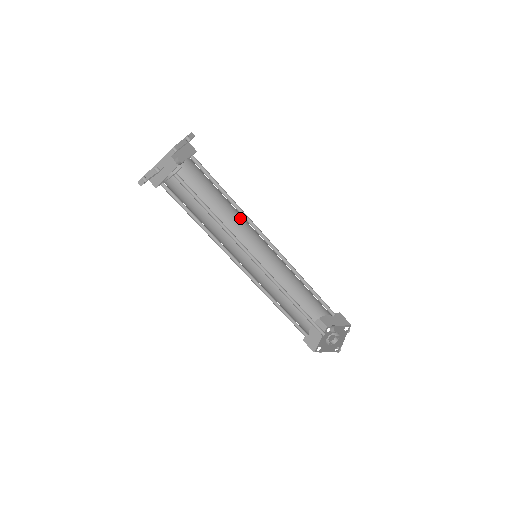
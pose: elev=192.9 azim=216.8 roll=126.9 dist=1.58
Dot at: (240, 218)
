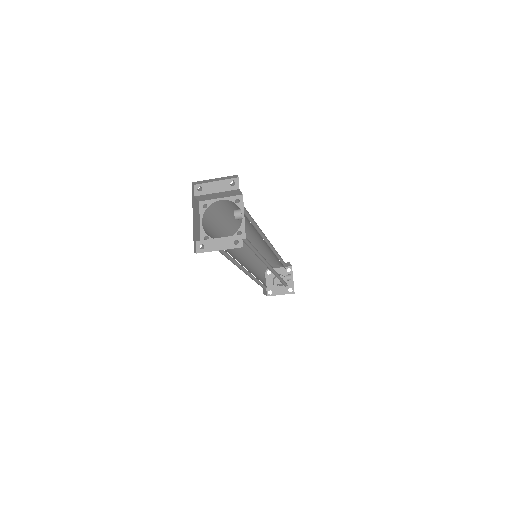
Dot at: (246, 229)
